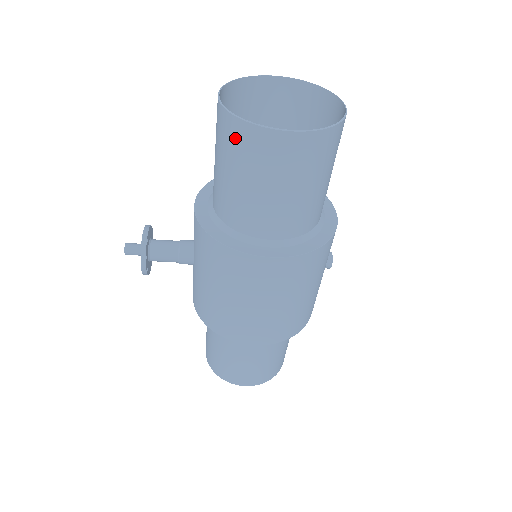
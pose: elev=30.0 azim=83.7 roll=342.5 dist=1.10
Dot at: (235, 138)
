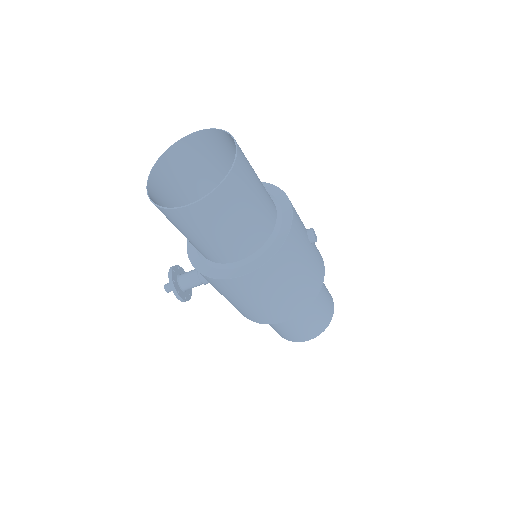
Dot at: (168, 217)
